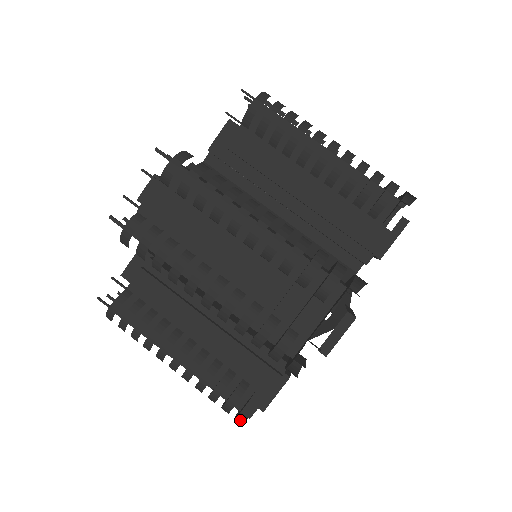
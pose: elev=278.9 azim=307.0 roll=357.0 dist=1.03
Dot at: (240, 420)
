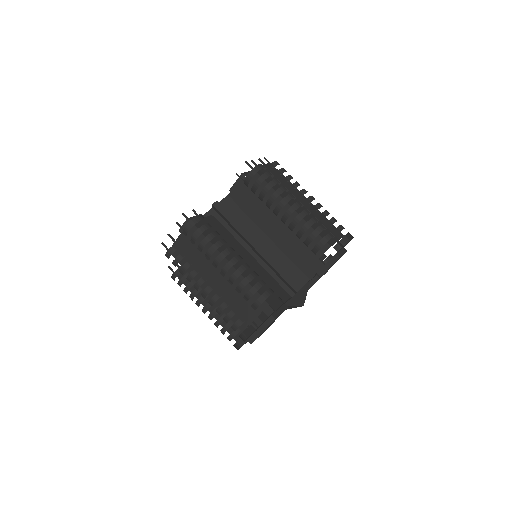
Dot at: (238, 346)
